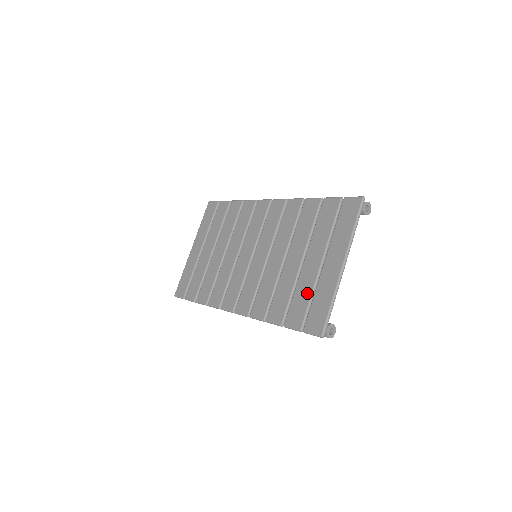
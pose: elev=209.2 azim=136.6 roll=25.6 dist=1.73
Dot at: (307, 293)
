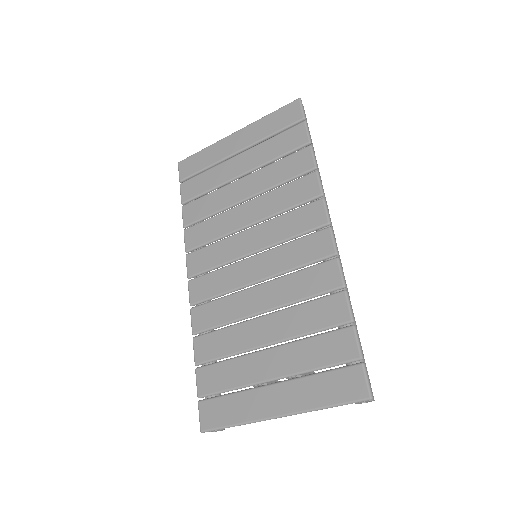
Dot at: (234, 381)
